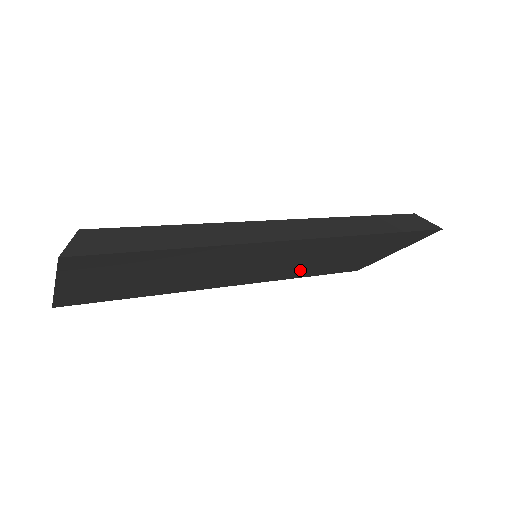
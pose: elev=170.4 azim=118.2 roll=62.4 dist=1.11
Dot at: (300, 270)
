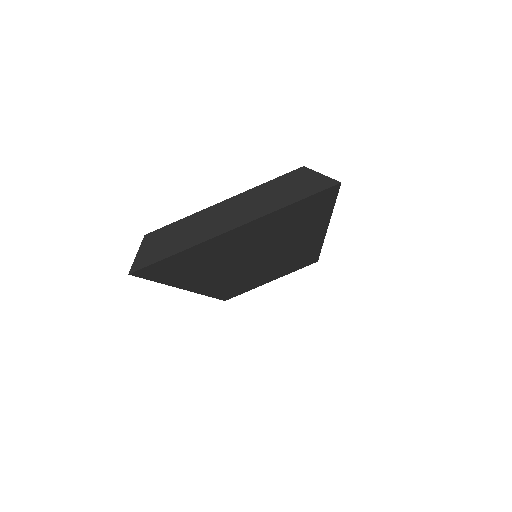
Dot at: (237, 284)
